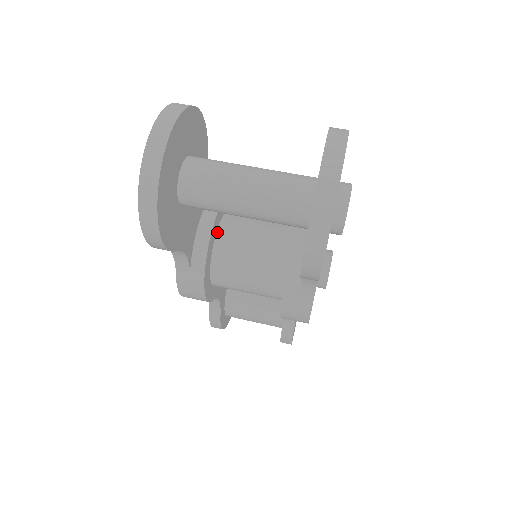
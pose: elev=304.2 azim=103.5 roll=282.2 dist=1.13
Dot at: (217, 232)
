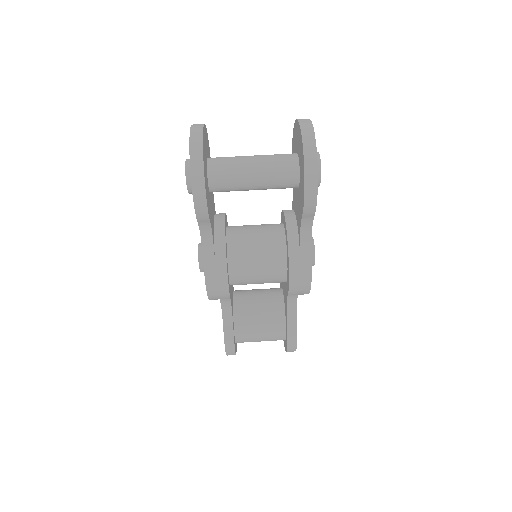
Dot at: (227, 233)
